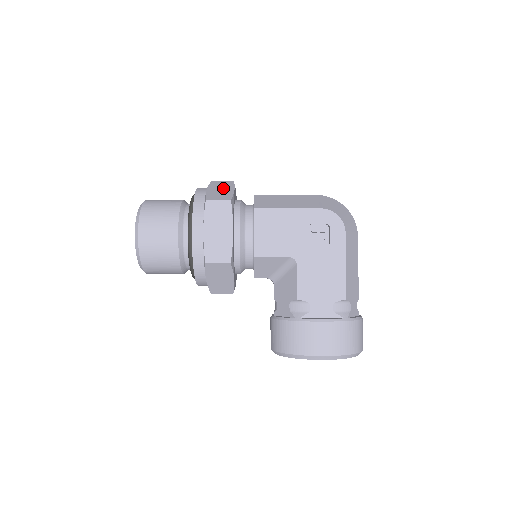
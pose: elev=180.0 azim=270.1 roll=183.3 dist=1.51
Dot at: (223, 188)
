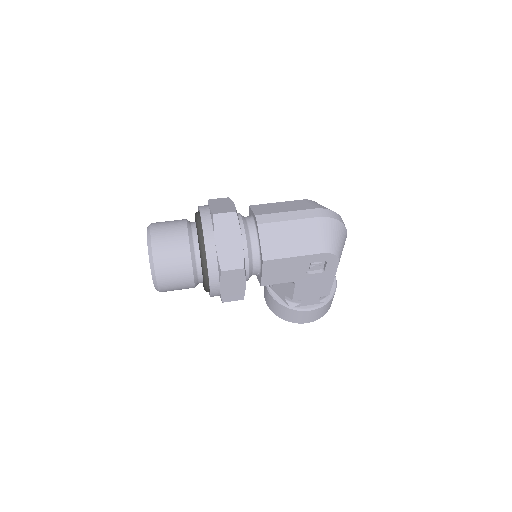
Dot at: (230, 236)
